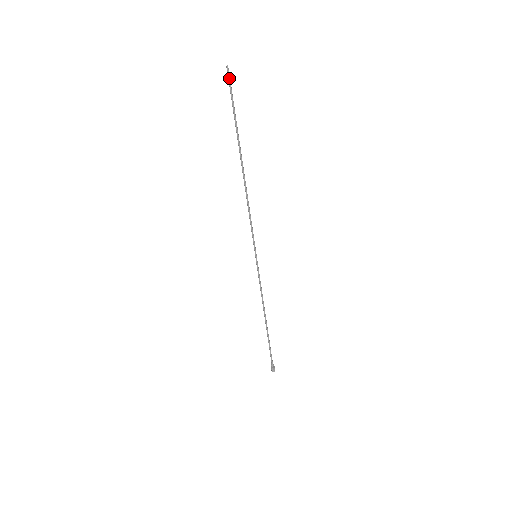
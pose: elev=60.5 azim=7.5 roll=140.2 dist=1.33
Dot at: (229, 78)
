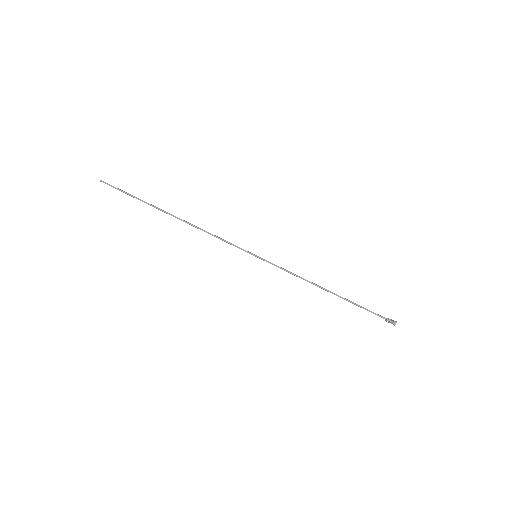
Dot at: occluded
